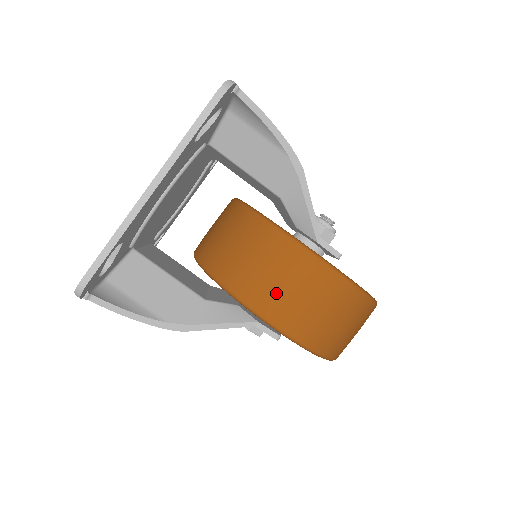
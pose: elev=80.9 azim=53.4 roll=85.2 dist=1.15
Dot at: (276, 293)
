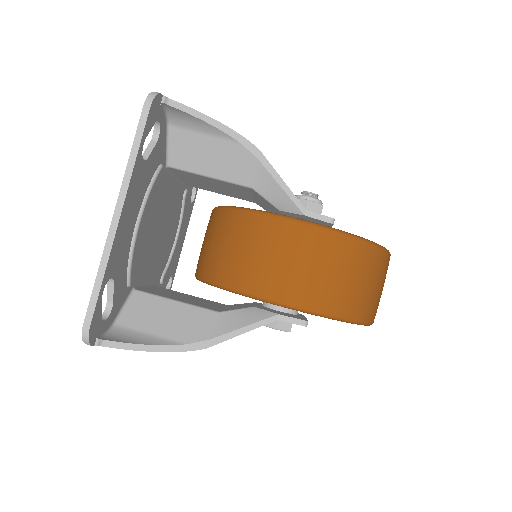
Dot at: (277, 272)
